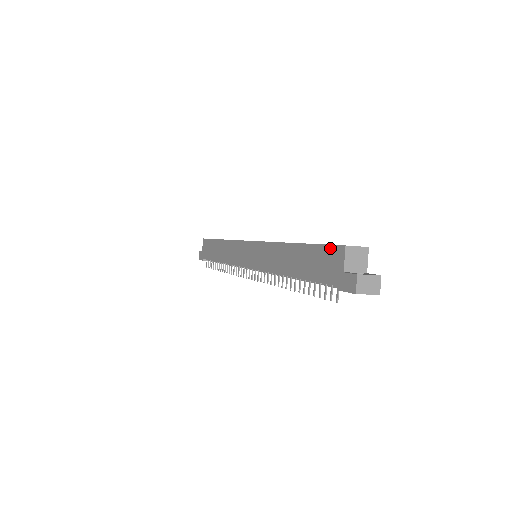
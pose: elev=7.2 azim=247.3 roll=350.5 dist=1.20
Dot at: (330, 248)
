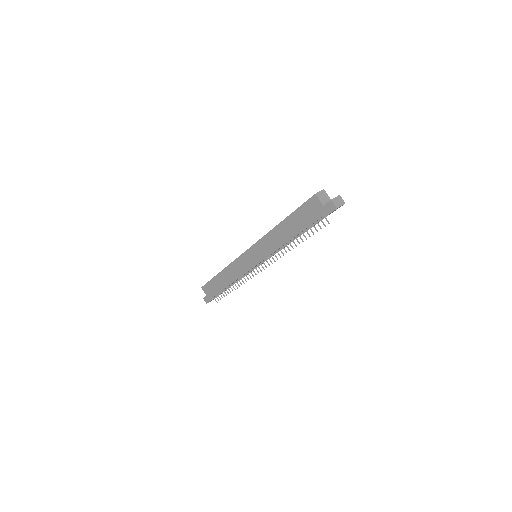
Dot at: (307, 203)
